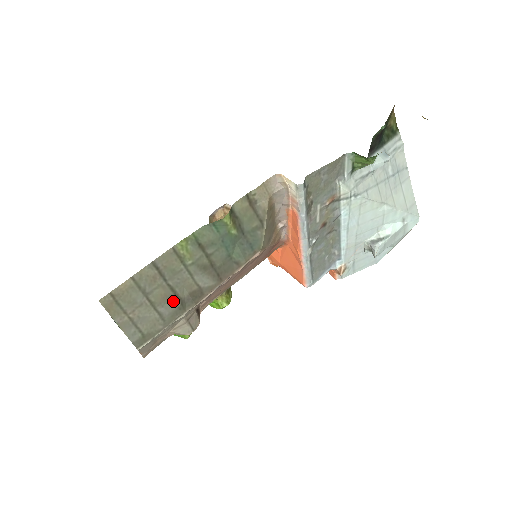
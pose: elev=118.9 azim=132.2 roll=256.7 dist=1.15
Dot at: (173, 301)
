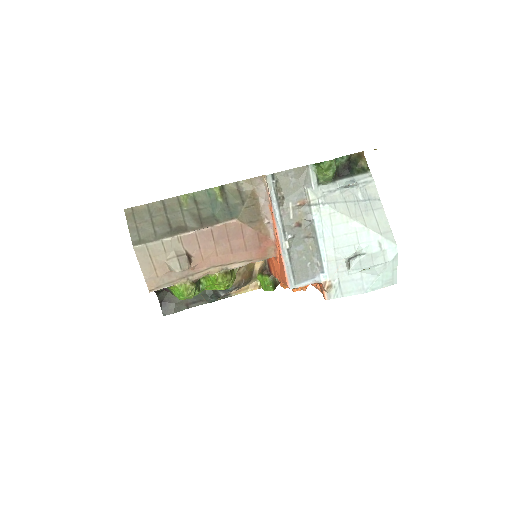
Dot at: (166, 227)
